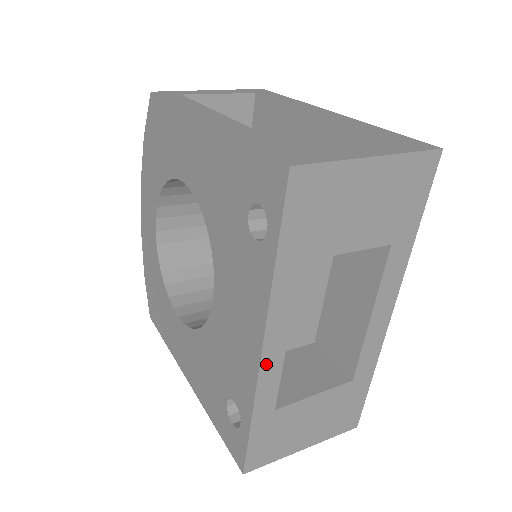
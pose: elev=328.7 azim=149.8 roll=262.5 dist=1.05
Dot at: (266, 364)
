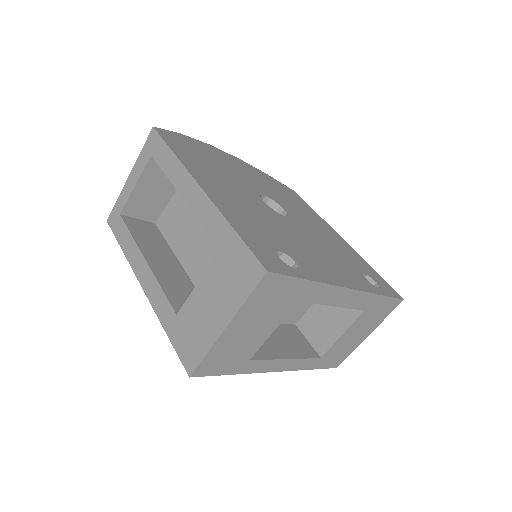
Dot at: (288, 368)
